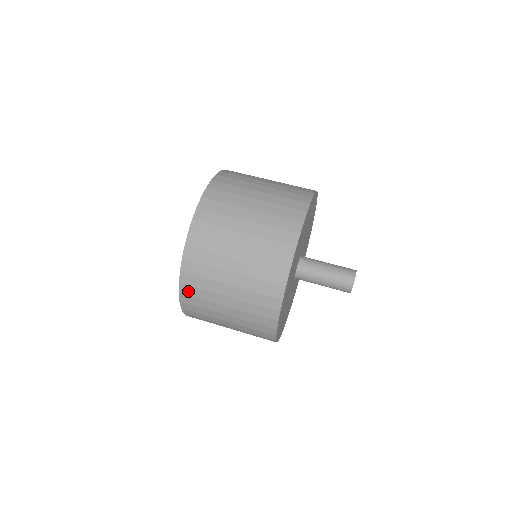
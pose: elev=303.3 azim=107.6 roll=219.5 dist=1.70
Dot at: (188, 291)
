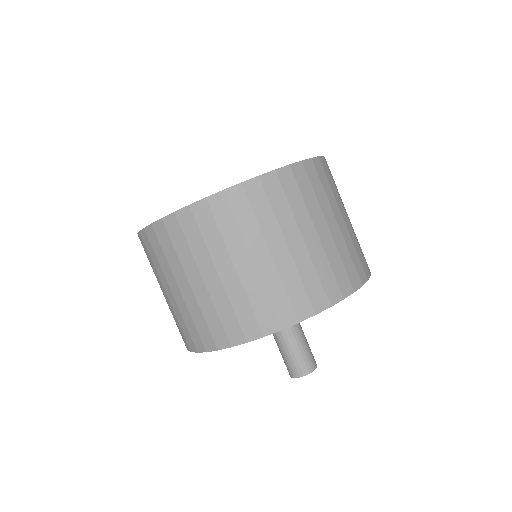
Dot at: (146, 242)
